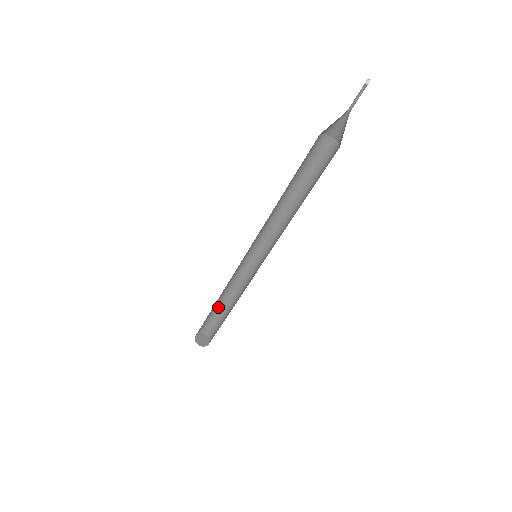
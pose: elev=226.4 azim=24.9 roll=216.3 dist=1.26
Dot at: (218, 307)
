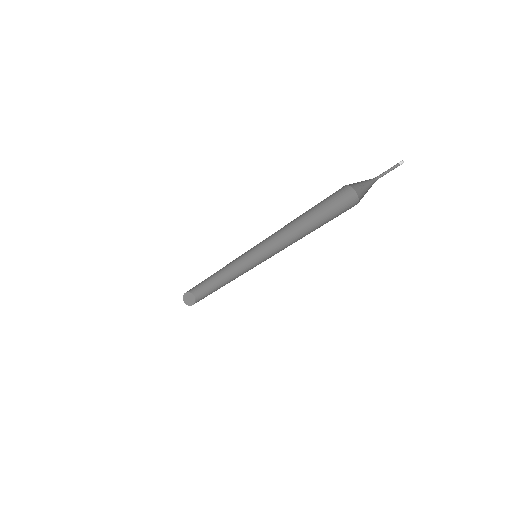
Dot at: occluded
